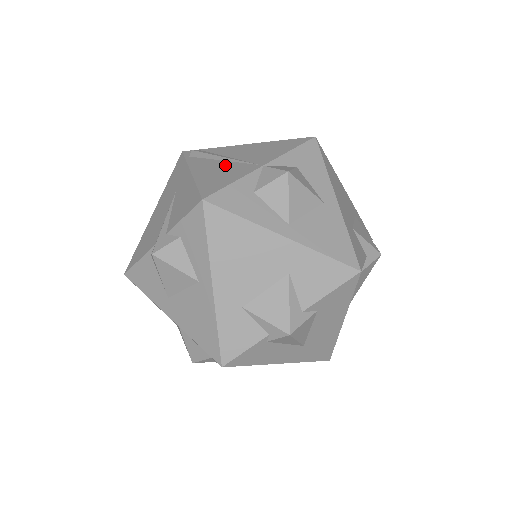
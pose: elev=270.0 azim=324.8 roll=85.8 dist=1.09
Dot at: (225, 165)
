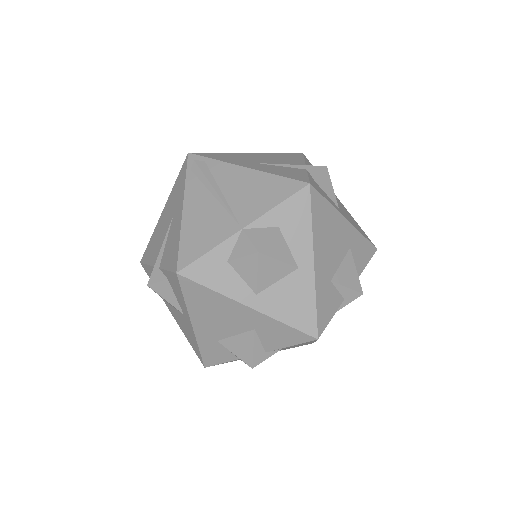
Dot at: (213, 209)
